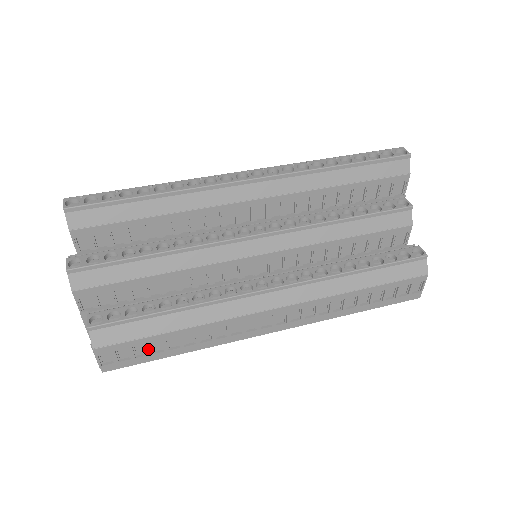
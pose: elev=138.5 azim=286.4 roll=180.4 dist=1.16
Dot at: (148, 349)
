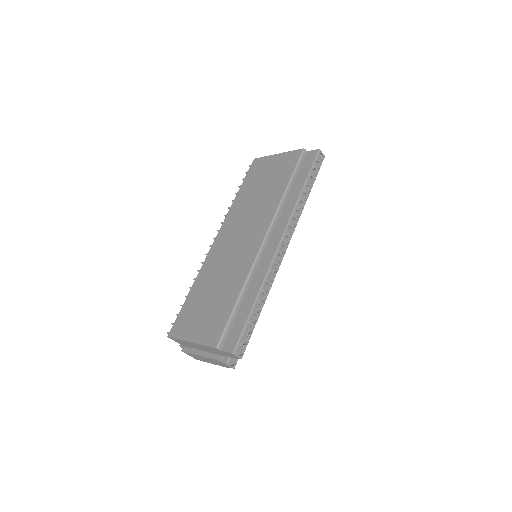
Dot at: occluded
